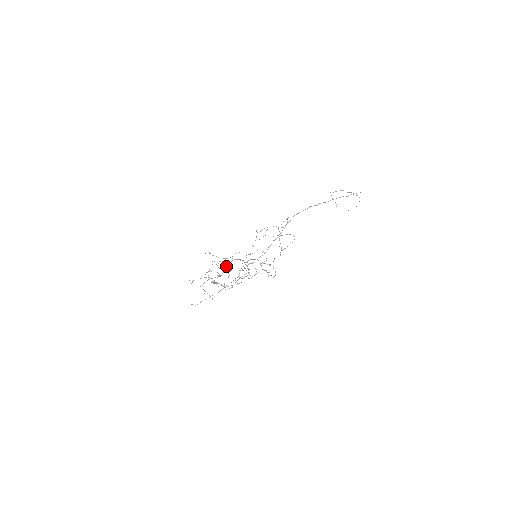
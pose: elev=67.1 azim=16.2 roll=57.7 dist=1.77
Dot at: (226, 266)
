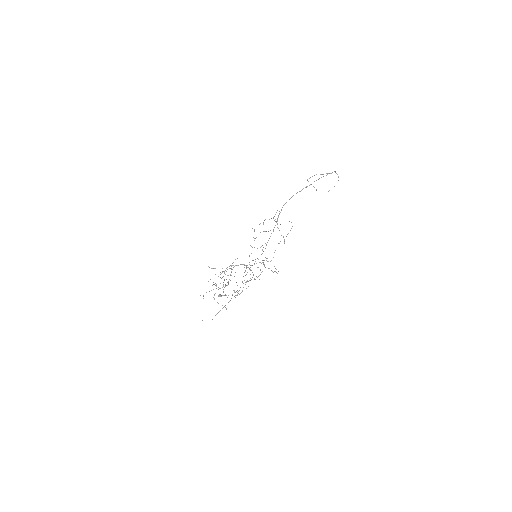
Dot at: occluded
